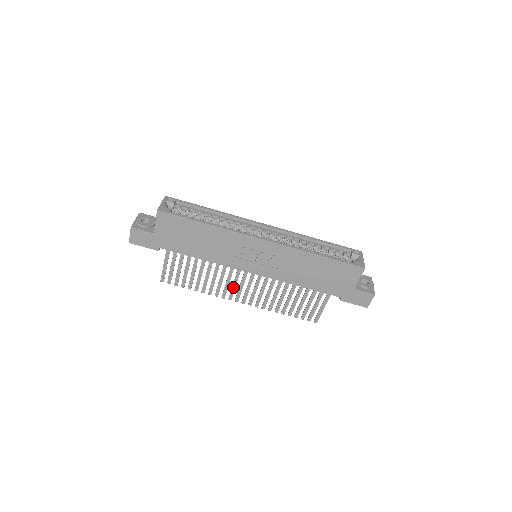
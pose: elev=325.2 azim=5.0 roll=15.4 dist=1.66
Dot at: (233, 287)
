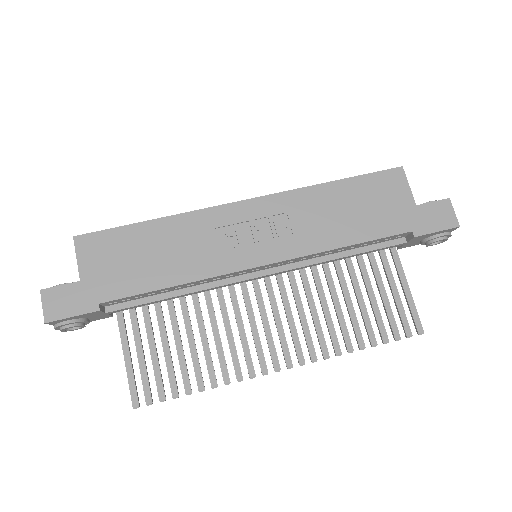
Dot at: (256, 343)
